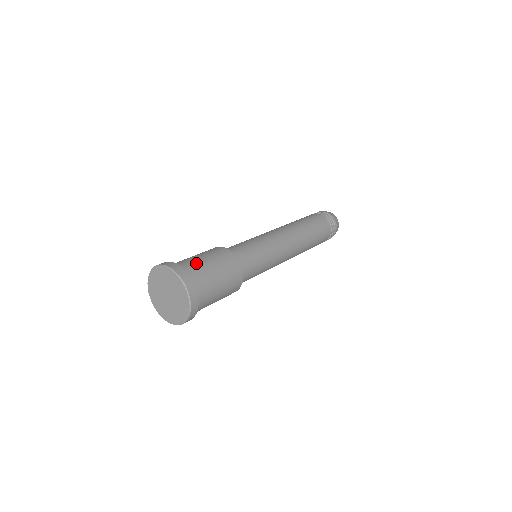
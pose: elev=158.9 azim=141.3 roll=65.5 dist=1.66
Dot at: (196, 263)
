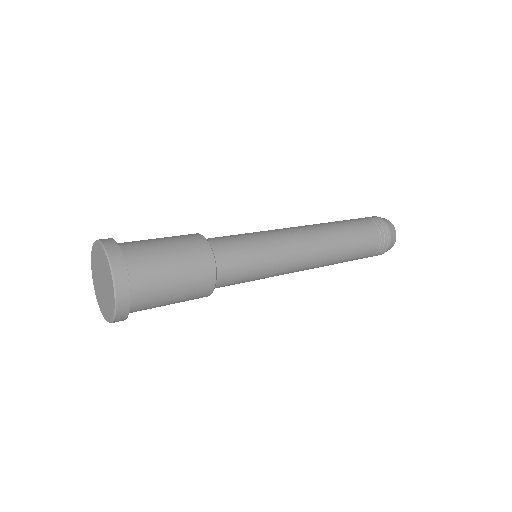
Dot at: (151, 254)
